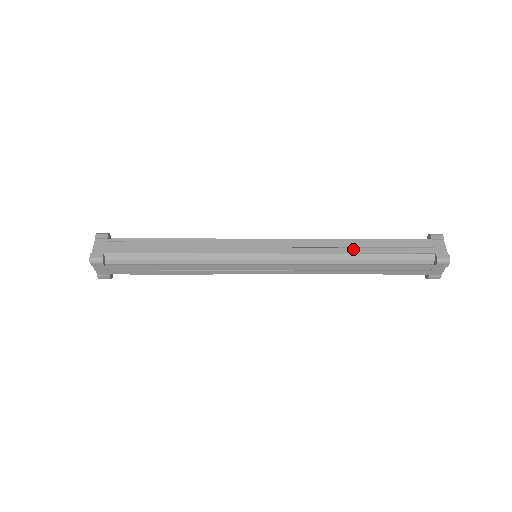
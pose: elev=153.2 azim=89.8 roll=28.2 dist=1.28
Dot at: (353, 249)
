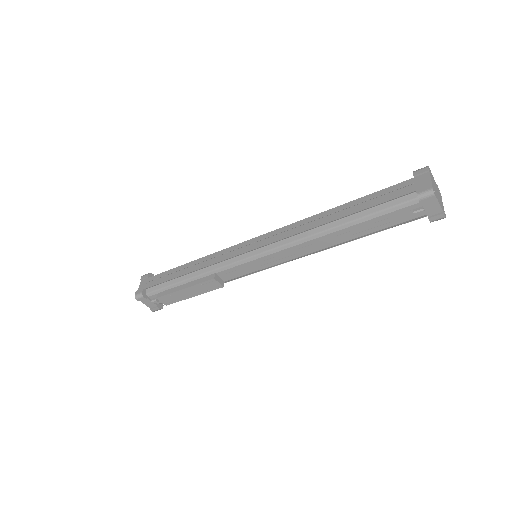
Dot at: occluded
